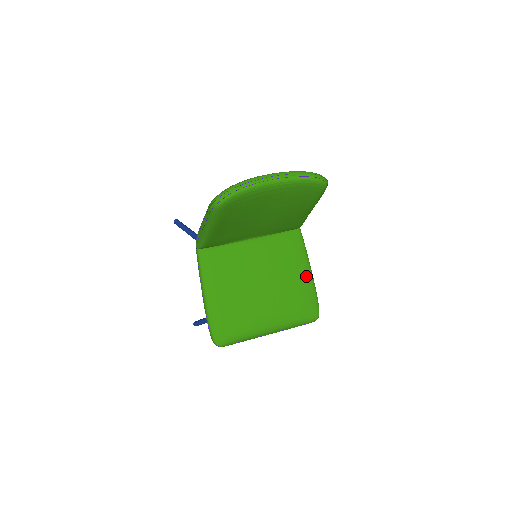
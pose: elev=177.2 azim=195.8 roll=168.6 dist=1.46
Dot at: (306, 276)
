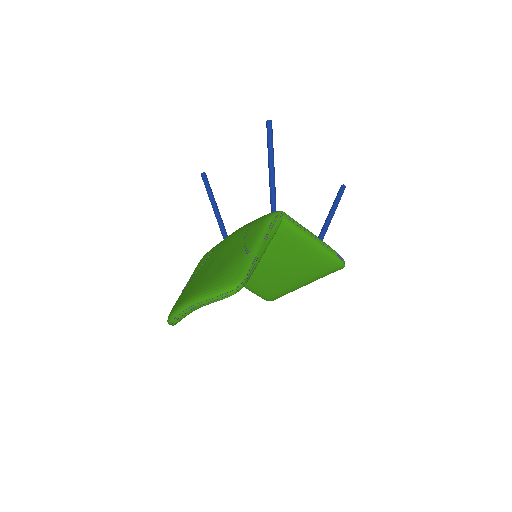
Dot at: (312, 250)
